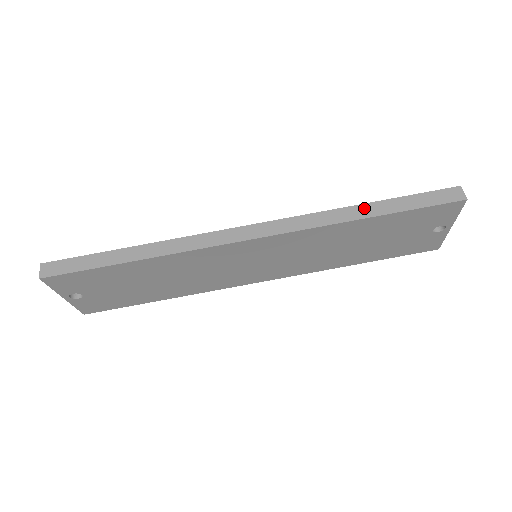
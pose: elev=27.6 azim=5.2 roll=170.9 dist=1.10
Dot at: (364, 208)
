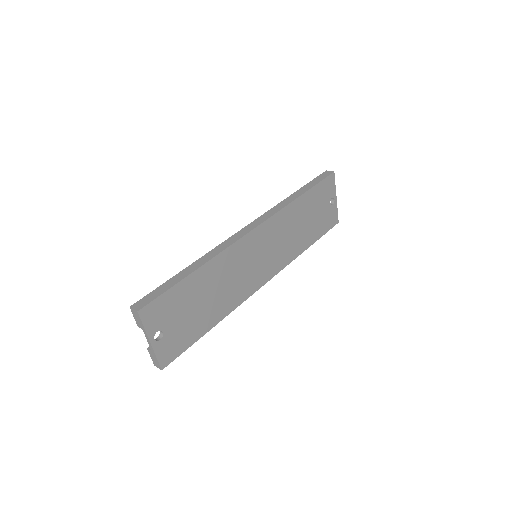
Dot at: (295, 194)
